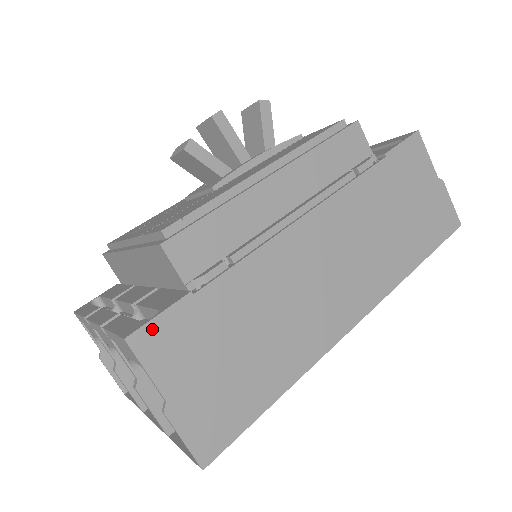
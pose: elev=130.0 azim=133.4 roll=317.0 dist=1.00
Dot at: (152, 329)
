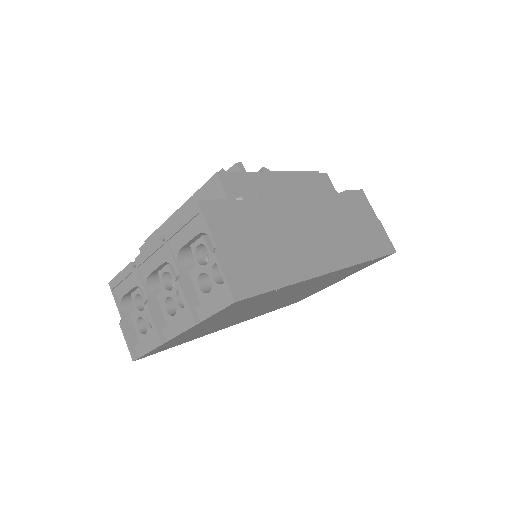
Dot at: (212, 205)
